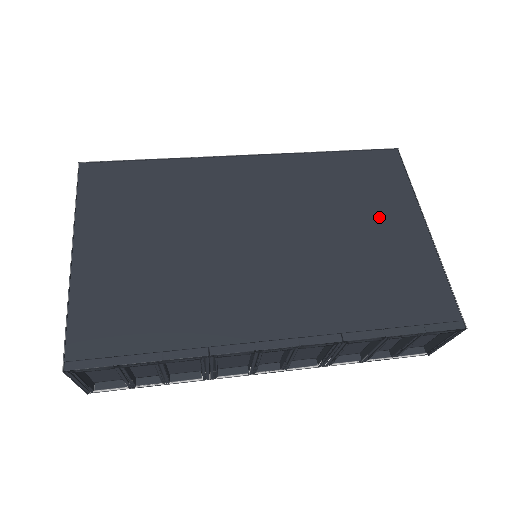
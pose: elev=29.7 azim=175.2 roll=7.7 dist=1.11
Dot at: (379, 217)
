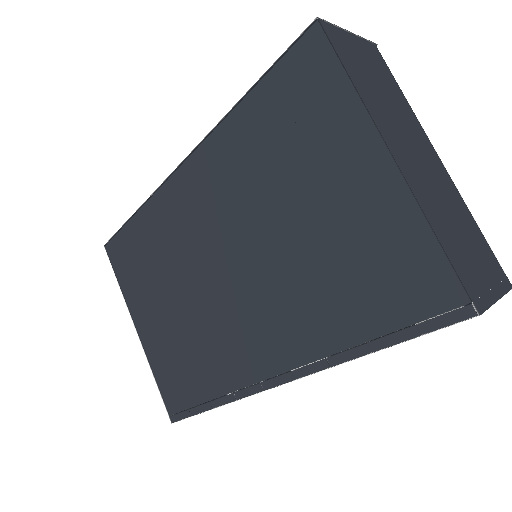
Dot at: (324, 173)
